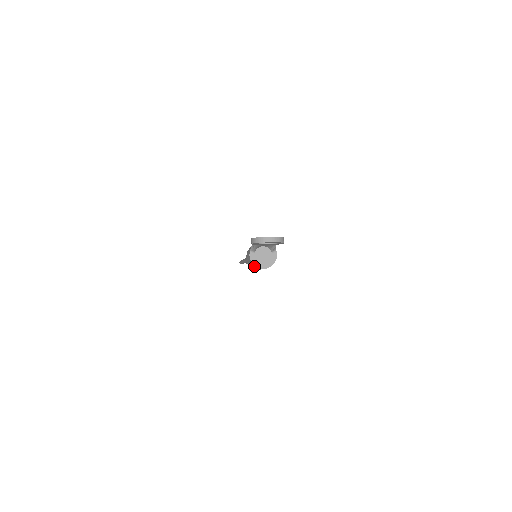
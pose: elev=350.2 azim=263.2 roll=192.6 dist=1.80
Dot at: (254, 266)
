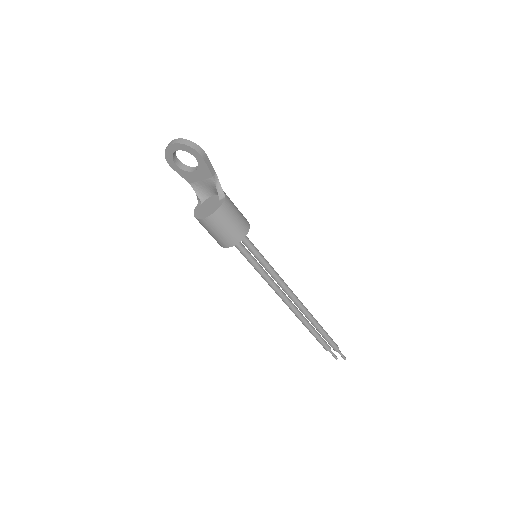
Dot at: (200, 223)
